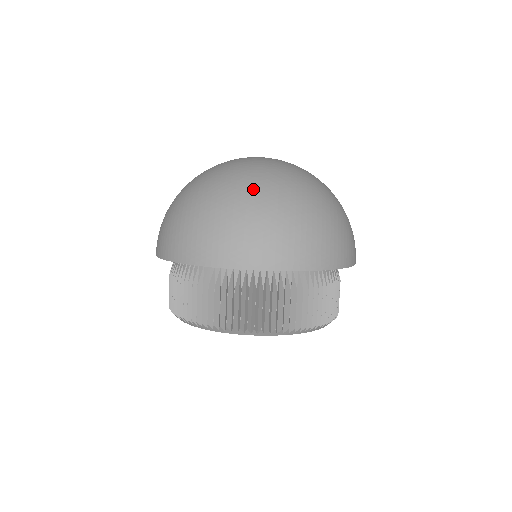
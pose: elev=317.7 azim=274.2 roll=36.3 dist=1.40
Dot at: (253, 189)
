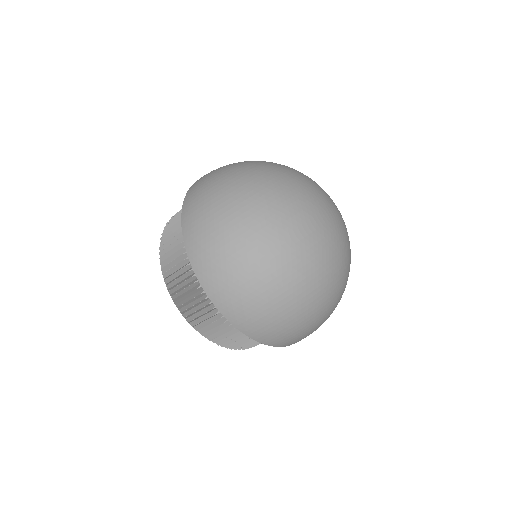
Dot at: (271, 251)
